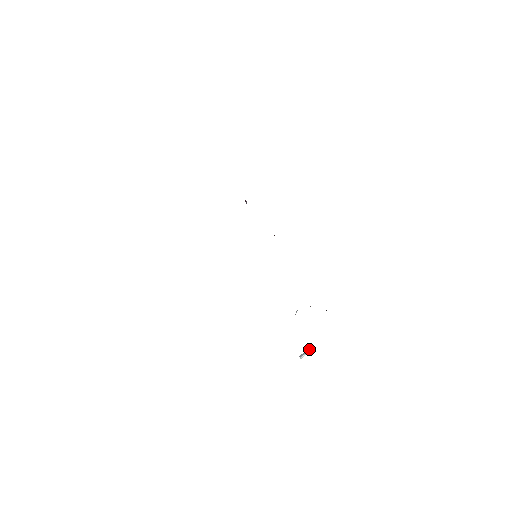
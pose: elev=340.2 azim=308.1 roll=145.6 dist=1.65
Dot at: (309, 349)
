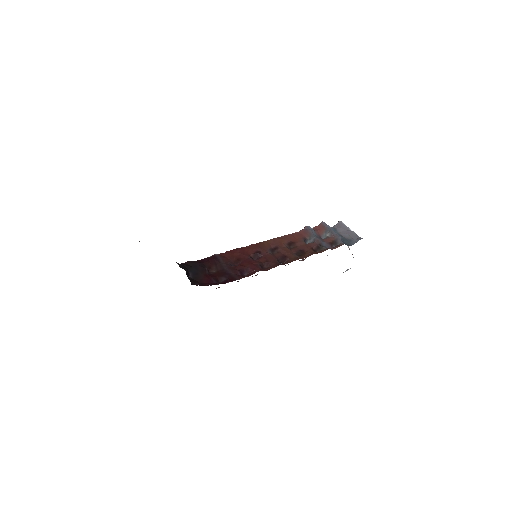
Dot at: occluded
